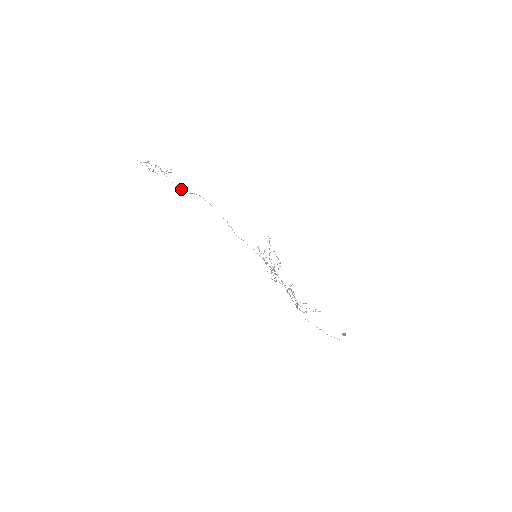
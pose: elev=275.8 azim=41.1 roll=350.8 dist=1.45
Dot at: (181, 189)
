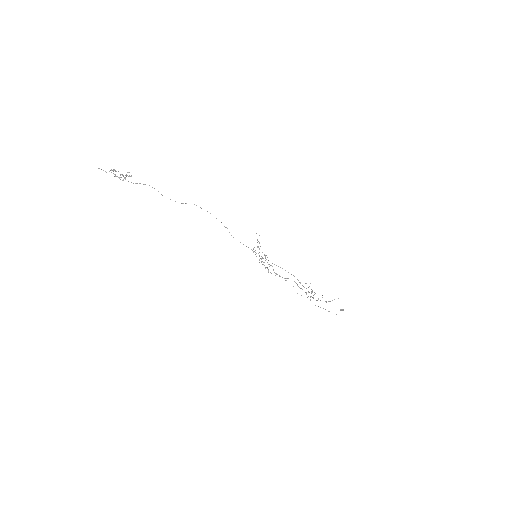
Dot at: occluded
